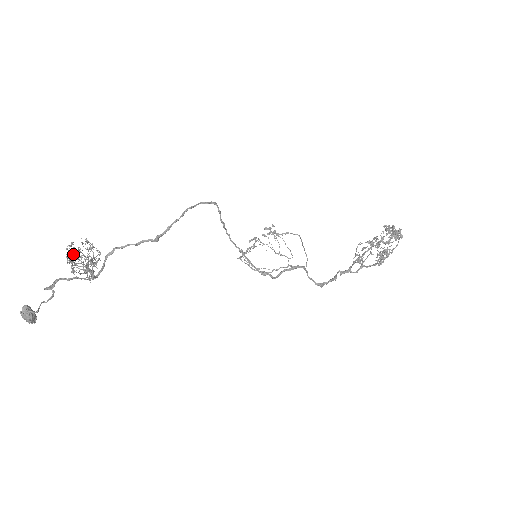
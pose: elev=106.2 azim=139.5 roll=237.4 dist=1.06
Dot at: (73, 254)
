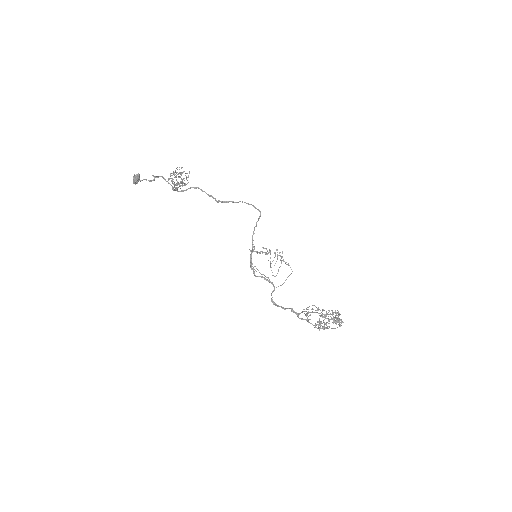
Dot at: (177, 172)
